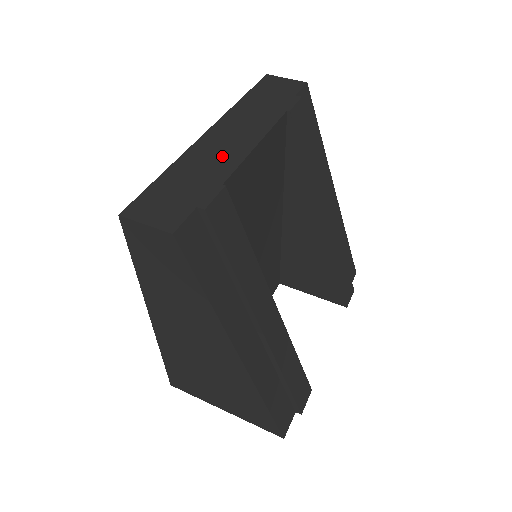
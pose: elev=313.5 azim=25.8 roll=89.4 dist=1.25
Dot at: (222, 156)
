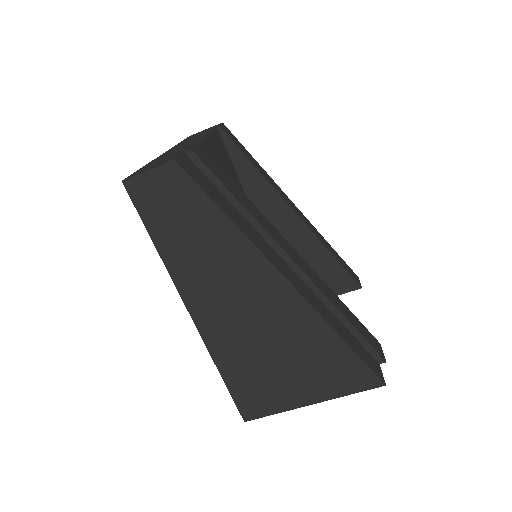
Dot at: (185, 146)
